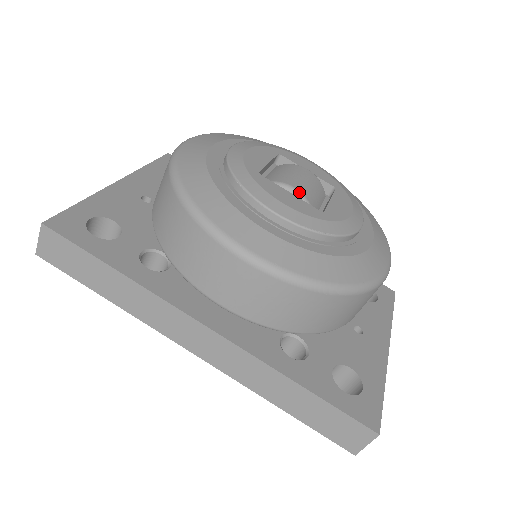
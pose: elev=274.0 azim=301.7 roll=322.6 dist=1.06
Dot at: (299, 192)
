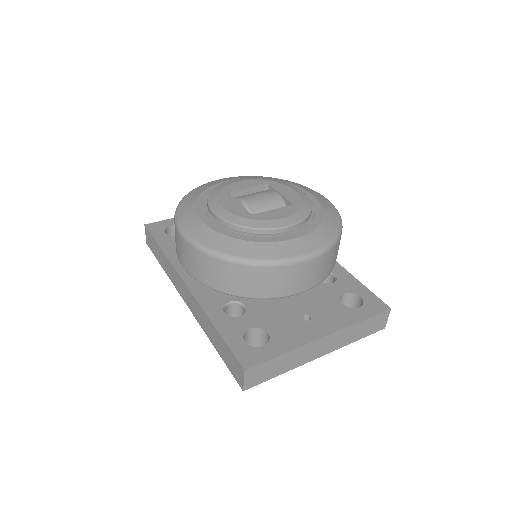
Dot at: (244, 202)
